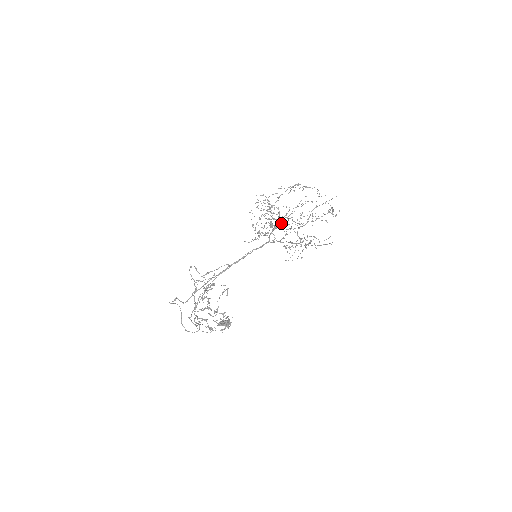
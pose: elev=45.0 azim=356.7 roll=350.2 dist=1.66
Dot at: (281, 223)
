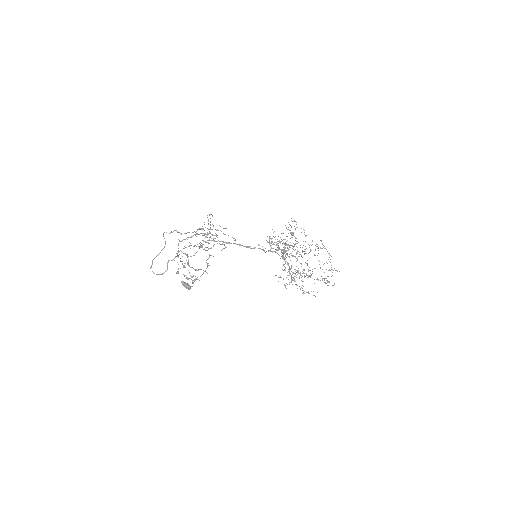
Dot at: (290, 253)
